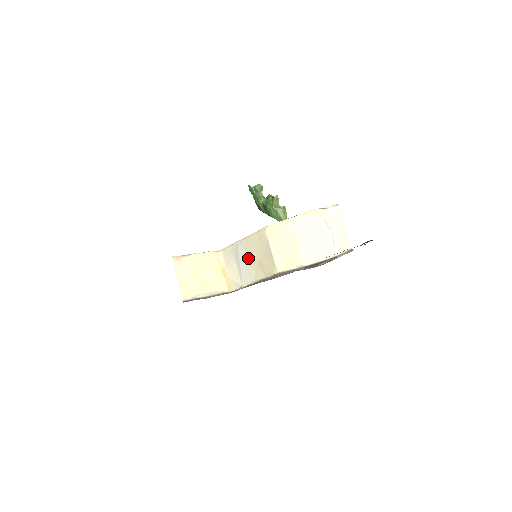
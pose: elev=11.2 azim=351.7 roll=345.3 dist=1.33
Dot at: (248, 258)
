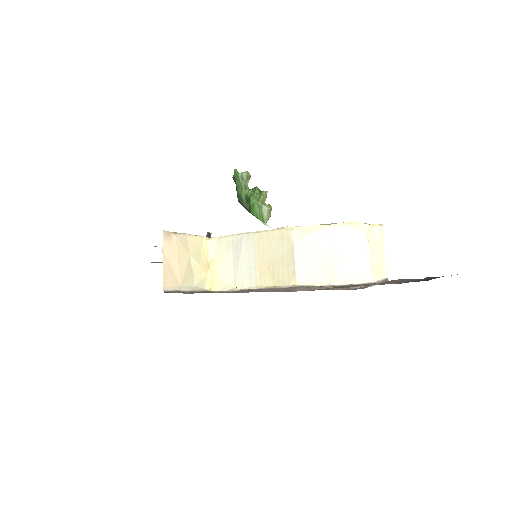
Dot at: (254, 257)
